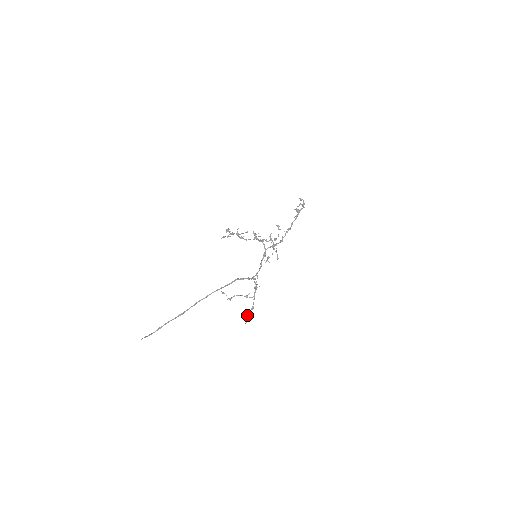
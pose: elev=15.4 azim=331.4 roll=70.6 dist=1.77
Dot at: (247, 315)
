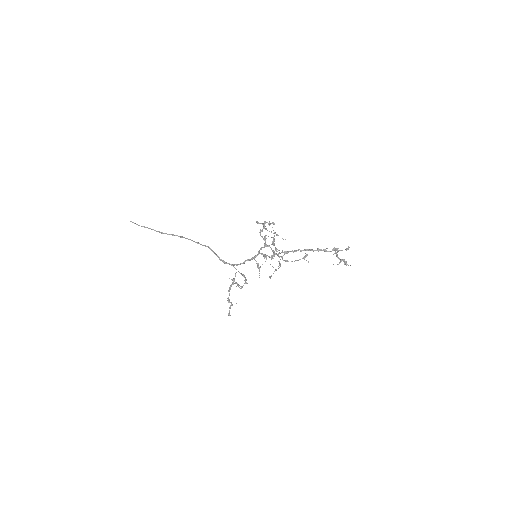
Dot at: (230, 307)
